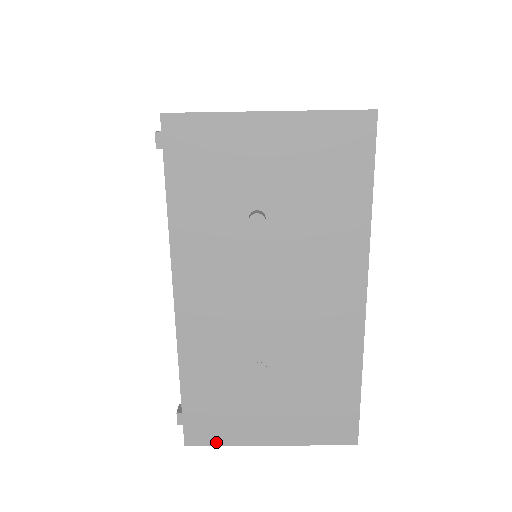
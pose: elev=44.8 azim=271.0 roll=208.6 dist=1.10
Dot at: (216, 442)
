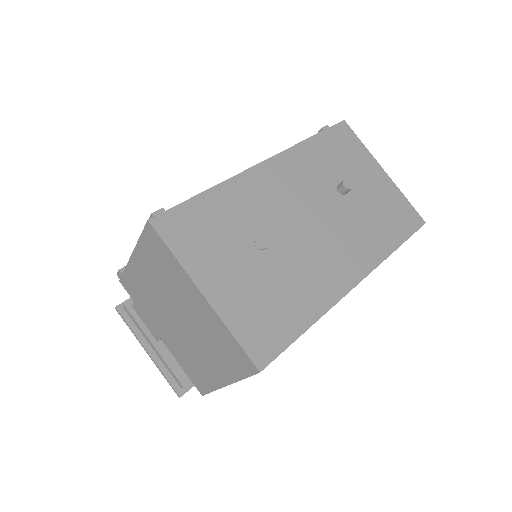
Dot at: (172, 245)
